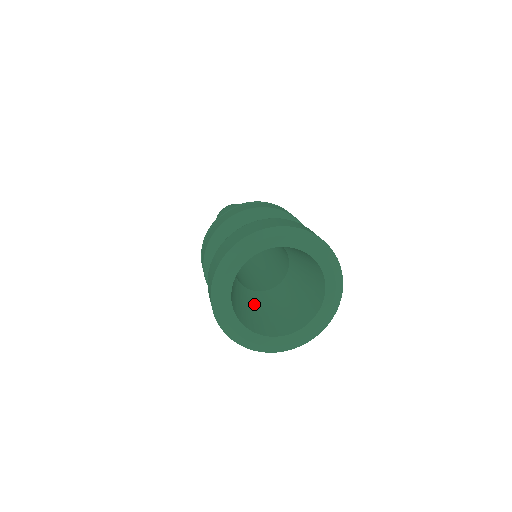
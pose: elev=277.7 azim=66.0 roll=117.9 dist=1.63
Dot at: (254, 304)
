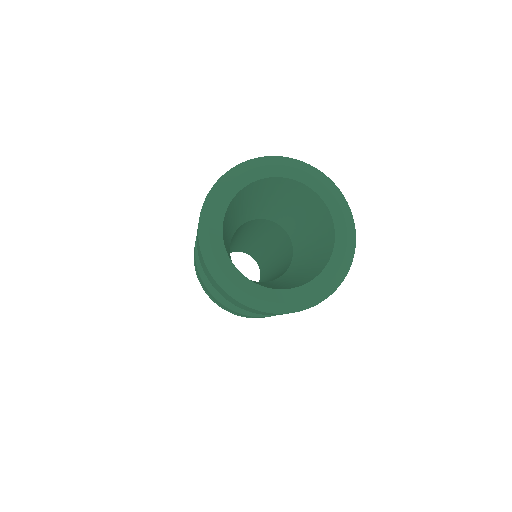
Dot at: occluded
